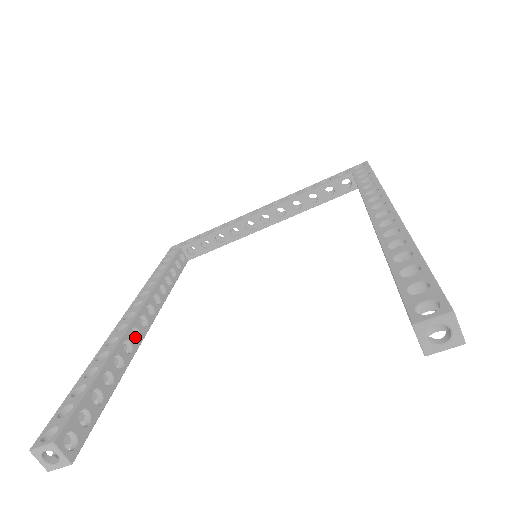
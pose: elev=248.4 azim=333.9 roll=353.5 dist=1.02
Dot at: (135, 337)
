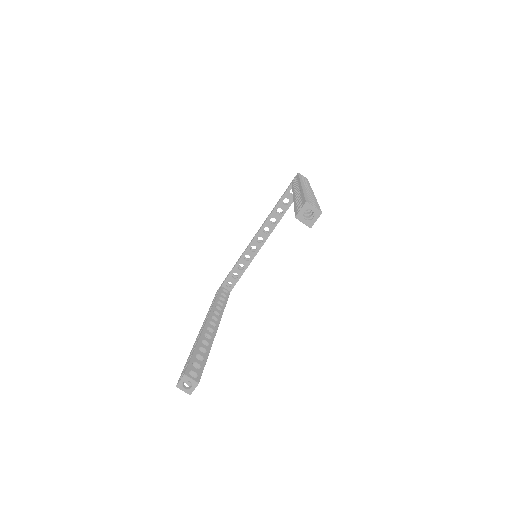
Dot at: occluded
